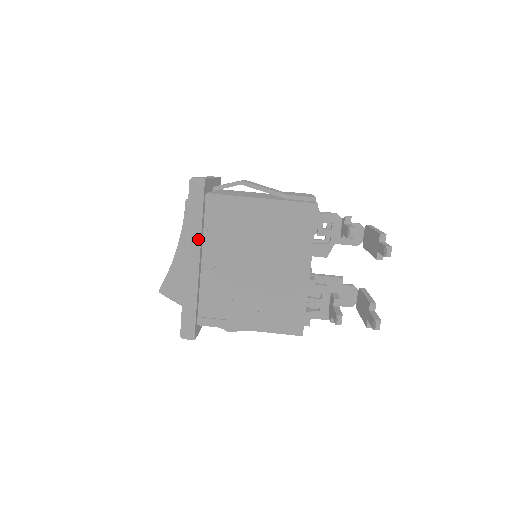
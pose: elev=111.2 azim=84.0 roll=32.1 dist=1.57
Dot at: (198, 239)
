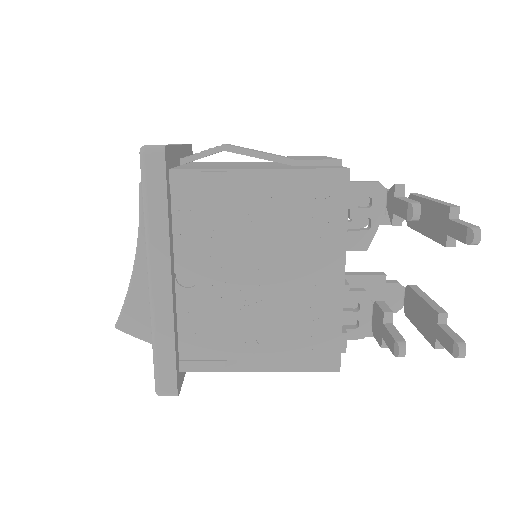
Dot at: (165, 244)
